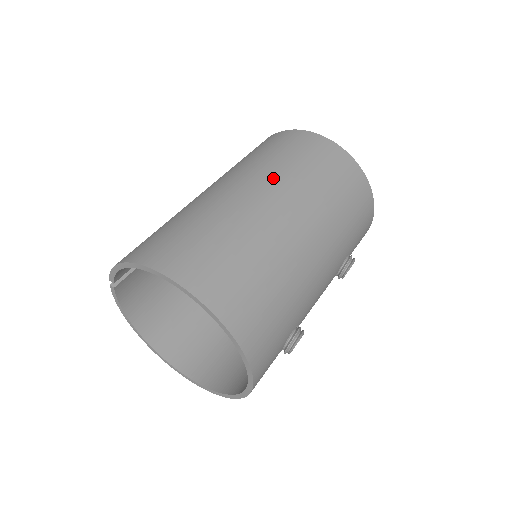
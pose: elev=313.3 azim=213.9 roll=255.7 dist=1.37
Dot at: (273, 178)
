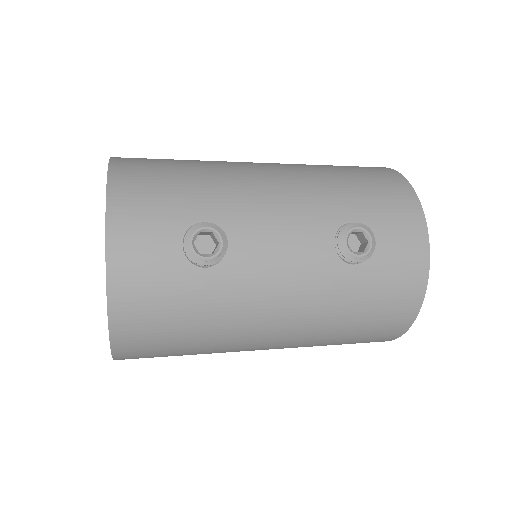
Dot at: occluded
